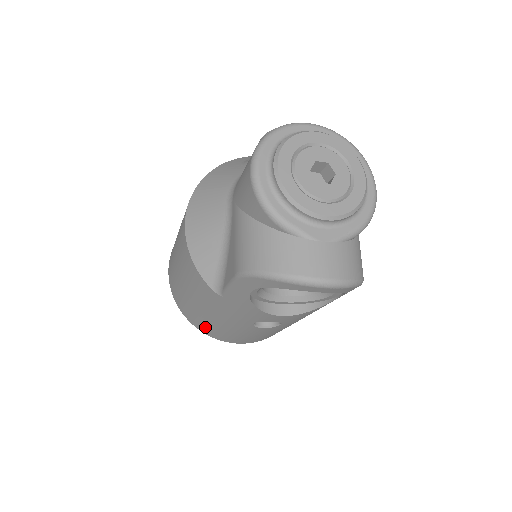
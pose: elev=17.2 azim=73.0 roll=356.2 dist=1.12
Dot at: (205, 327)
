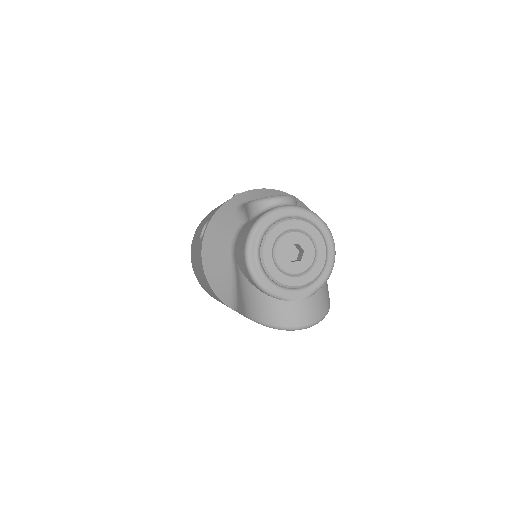
Dot at: occluded
